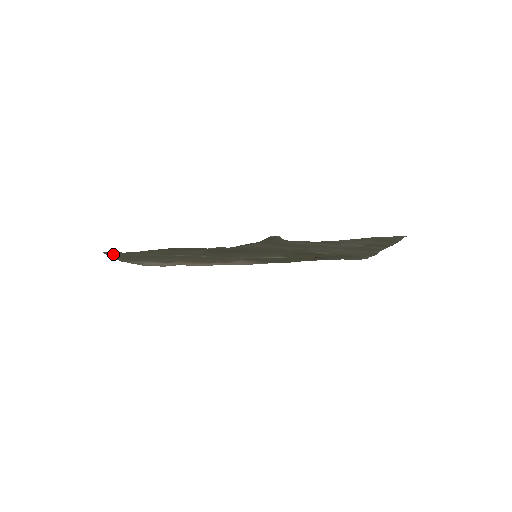
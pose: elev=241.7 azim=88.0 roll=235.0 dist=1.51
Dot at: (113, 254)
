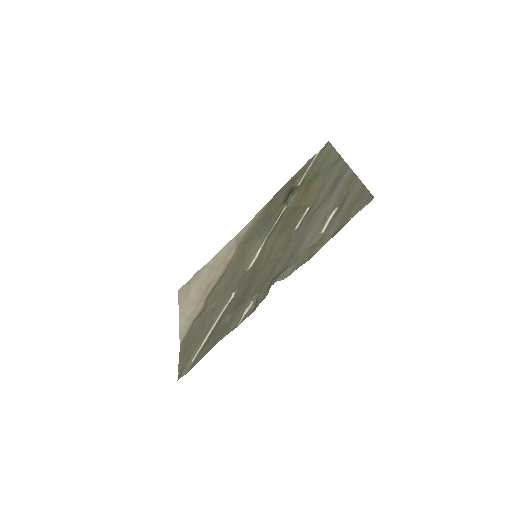
Dot at: (180, 370)
